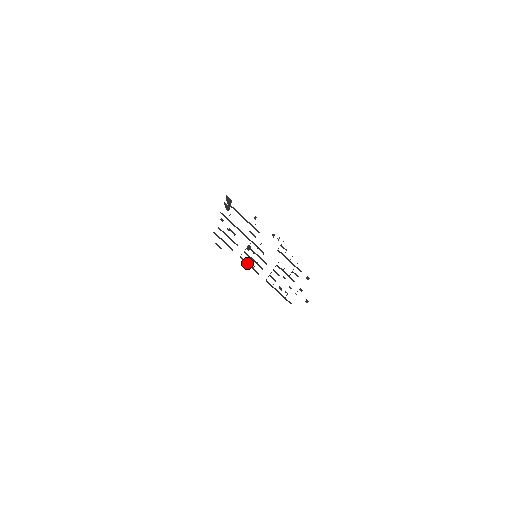
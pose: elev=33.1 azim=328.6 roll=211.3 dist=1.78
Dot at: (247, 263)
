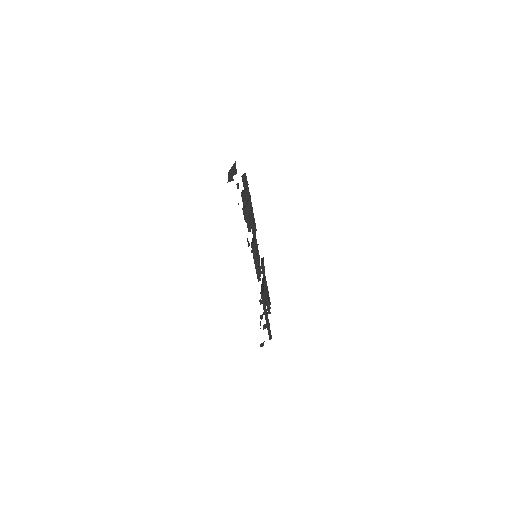
Dot at: (255, 258)
